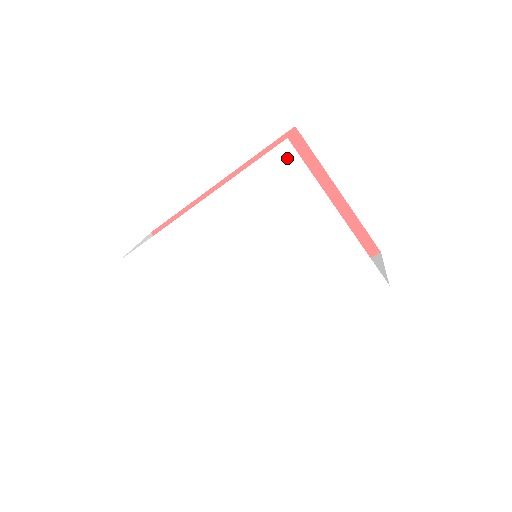
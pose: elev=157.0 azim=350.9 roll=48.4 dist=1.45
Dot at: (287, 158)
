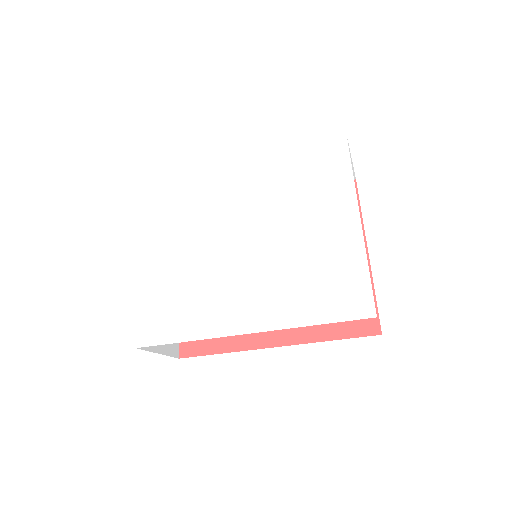
Dot at: (337, 151)
